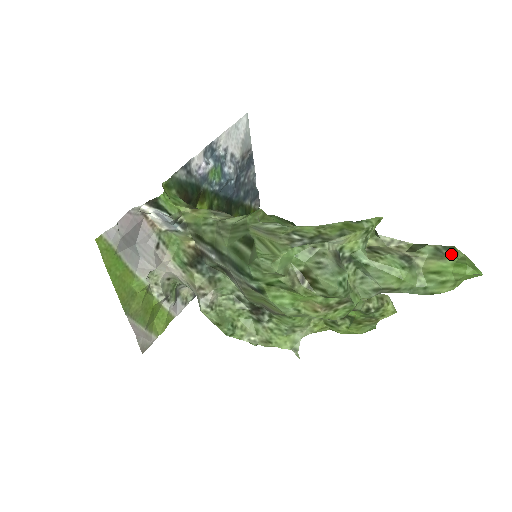
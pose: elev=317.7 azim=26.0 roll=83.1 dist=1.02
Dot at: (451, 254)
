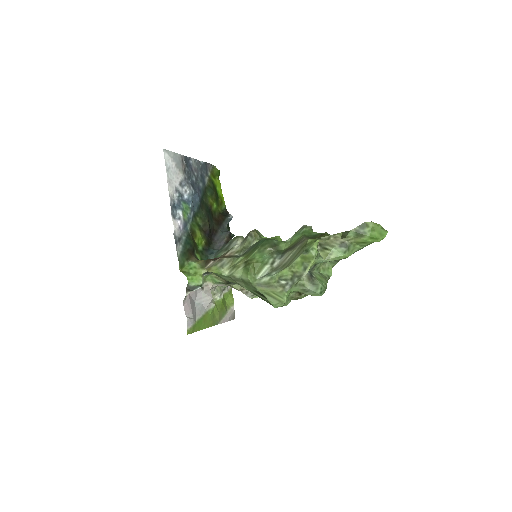
Dot at: (365, 231)
